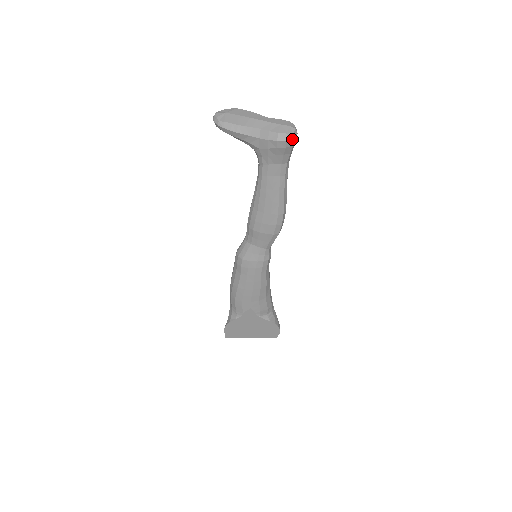
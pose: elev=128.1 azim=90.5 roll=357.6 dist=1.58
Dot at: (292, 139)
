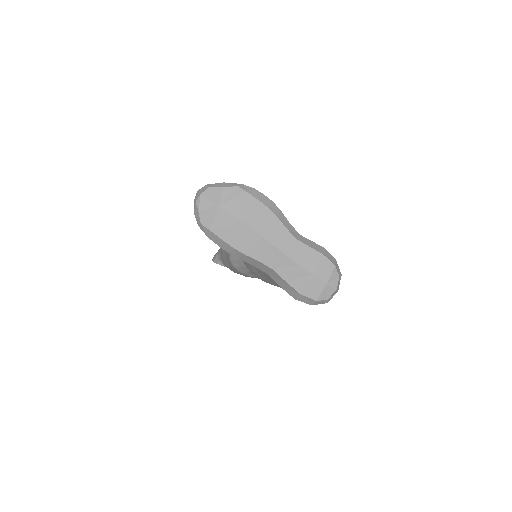
Dot at: (323, 303)
